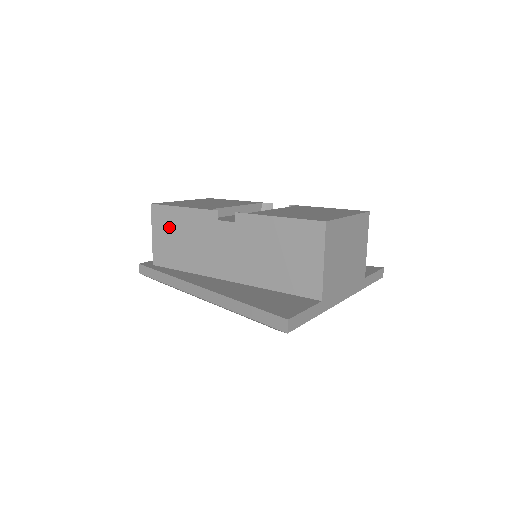
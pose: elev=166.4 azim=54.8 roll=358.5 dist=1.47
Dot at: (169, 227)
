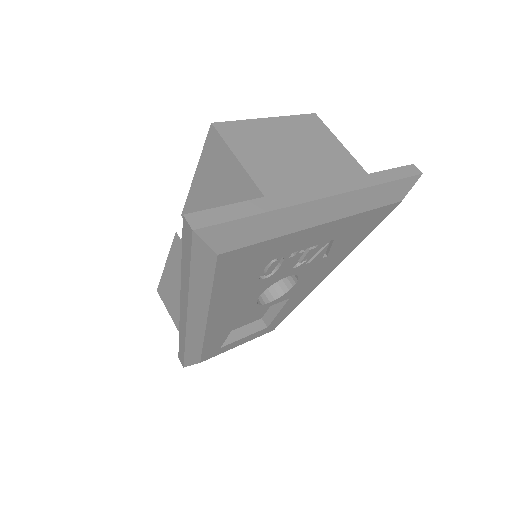
Dot at: (172, 294)
